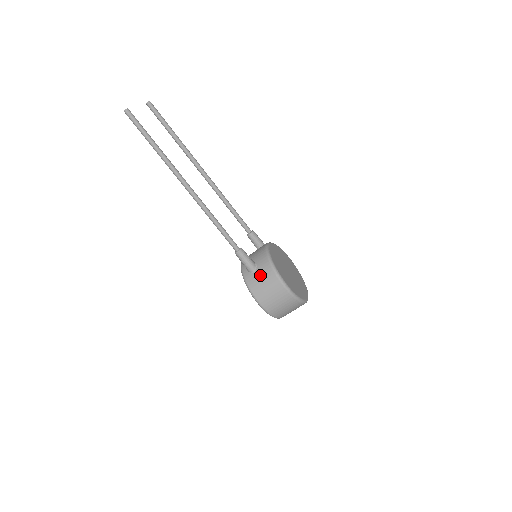
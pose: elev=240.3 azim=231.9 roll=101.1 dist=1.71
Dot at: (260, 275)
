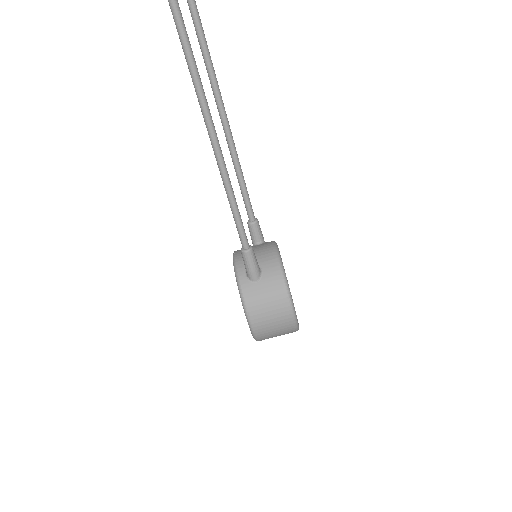
Dot at: (265, 289)
